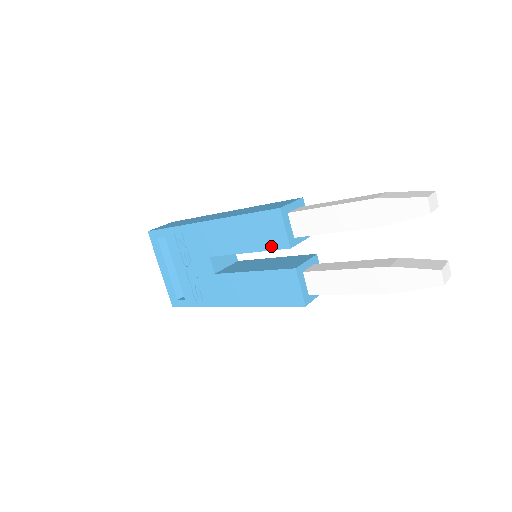
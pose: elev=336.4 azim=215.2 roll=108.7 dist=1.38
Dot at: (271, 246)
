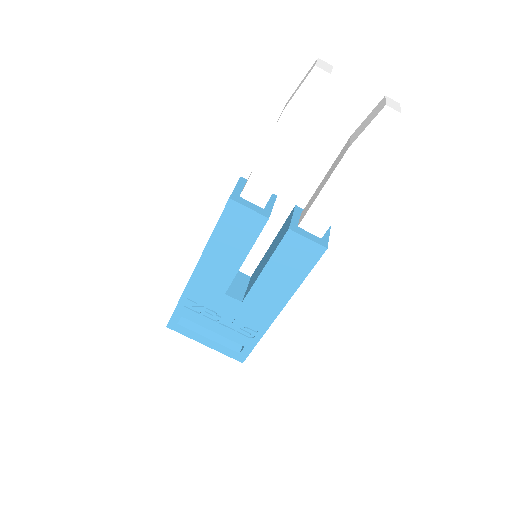
Dot at: (255, 233)
